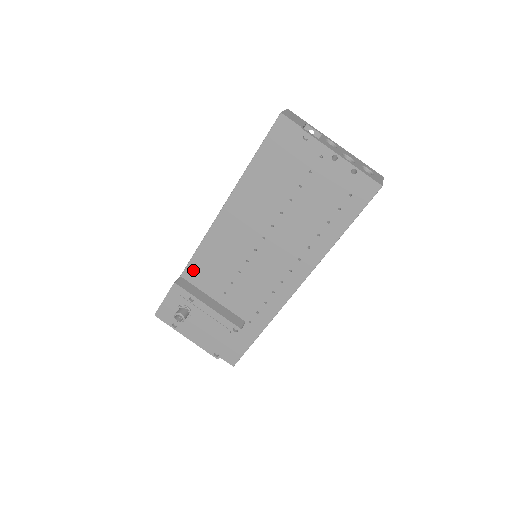
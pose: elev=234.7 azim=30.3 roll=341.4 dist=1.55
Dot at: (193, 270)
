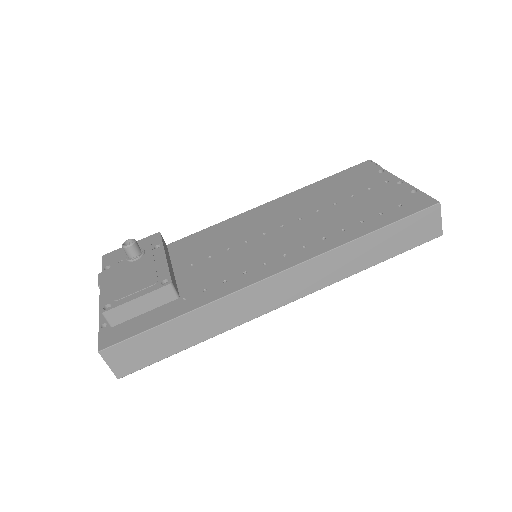
Dot at: (185, 242)
